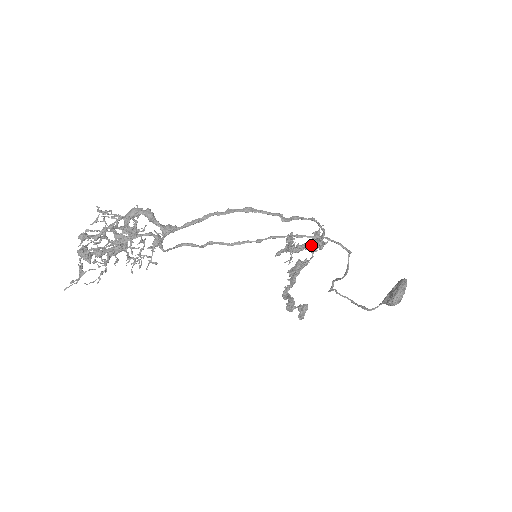
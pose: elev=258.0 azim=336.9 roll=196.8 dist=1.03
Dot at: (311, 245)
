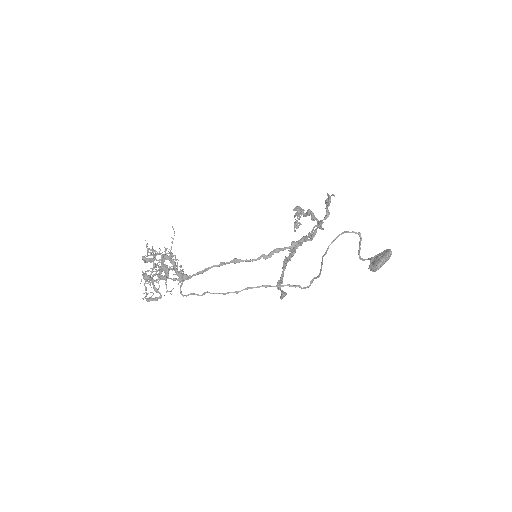
Dot at: (316, 219)
